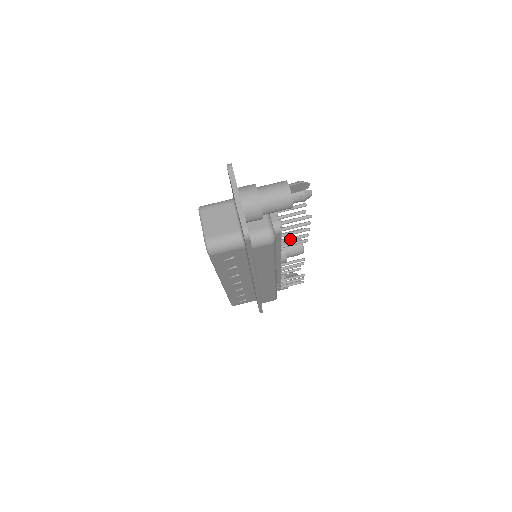
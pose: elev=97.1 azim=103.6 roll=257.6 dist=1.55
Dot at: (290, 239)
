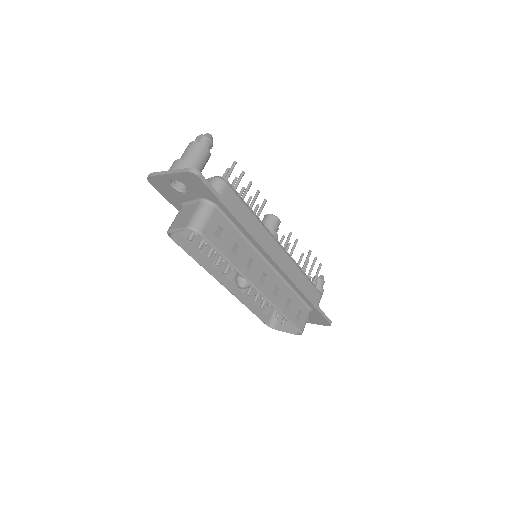
Dot at: (251, 204)
